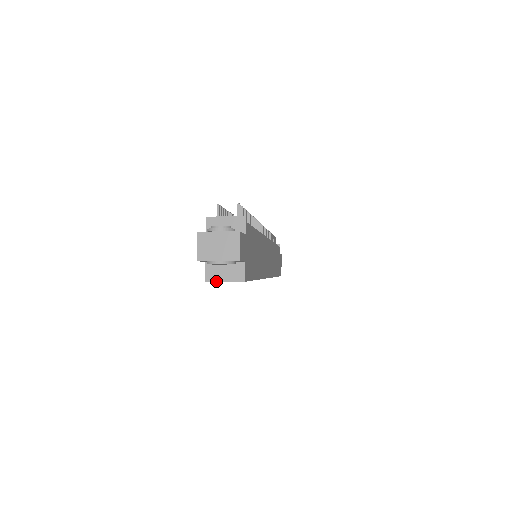
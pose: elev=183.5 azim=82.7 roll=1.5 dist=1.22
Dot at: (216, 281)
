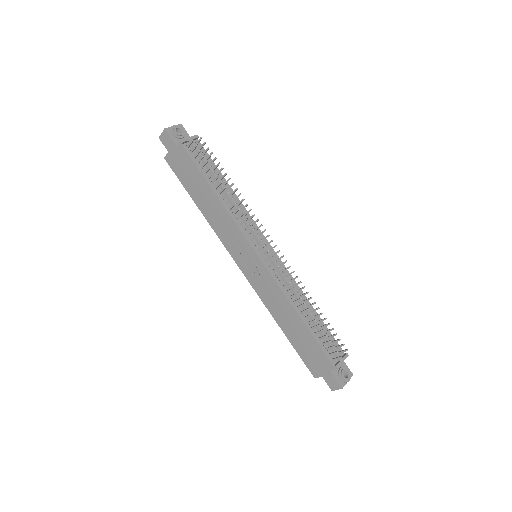
Dot at: occluded
